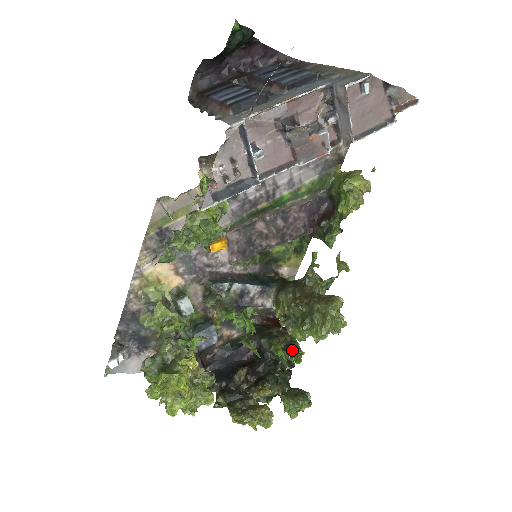
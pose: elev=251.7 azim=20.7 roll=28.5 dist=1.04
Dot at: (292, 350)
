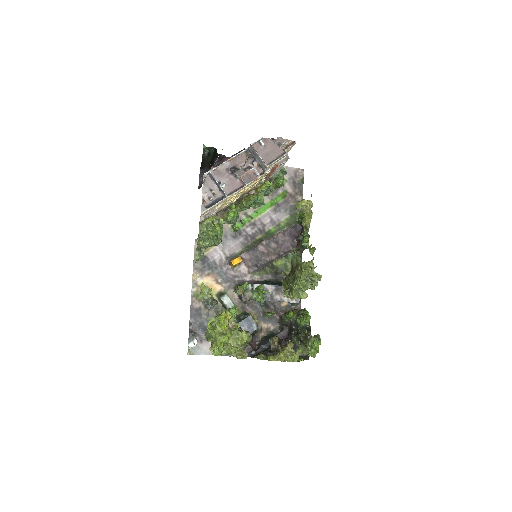
Dot at: (302, 314)
